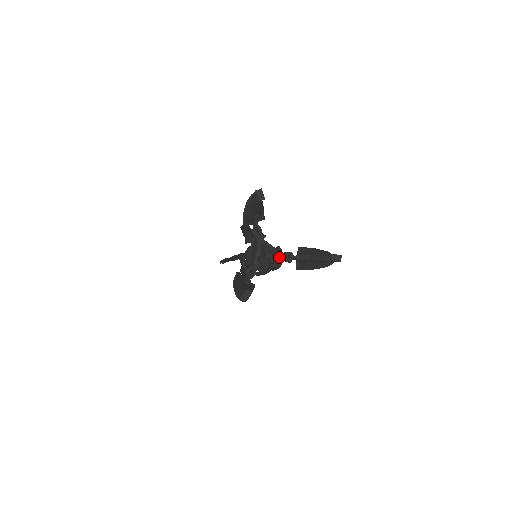
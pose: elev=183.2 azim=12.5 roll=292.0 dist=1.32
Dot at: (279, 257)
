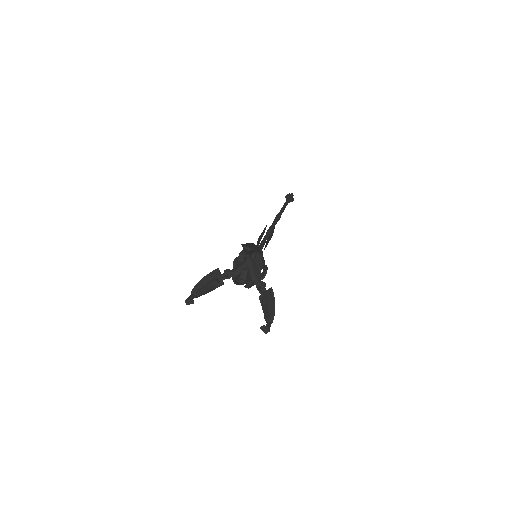
Dot at: (247, 286)
